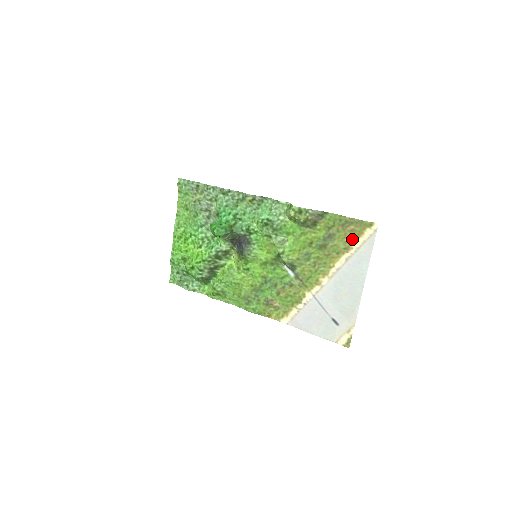
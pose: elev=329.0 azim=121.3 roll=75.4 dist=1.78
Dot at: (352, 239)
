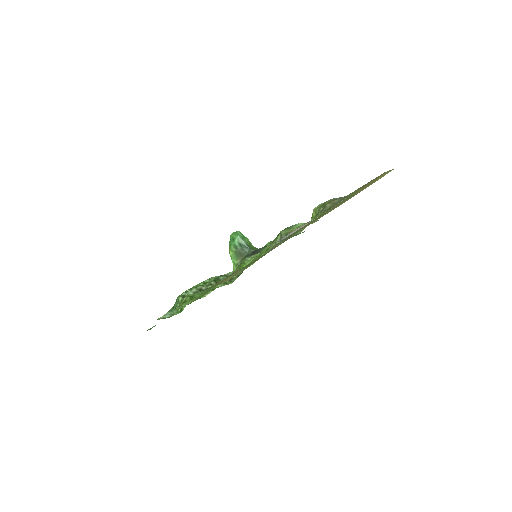
Dot at: occluded
